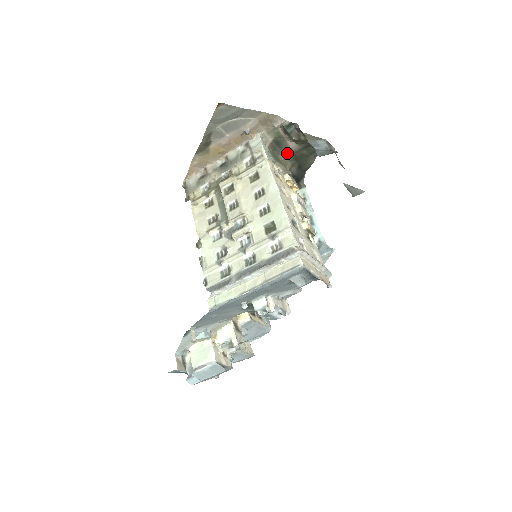
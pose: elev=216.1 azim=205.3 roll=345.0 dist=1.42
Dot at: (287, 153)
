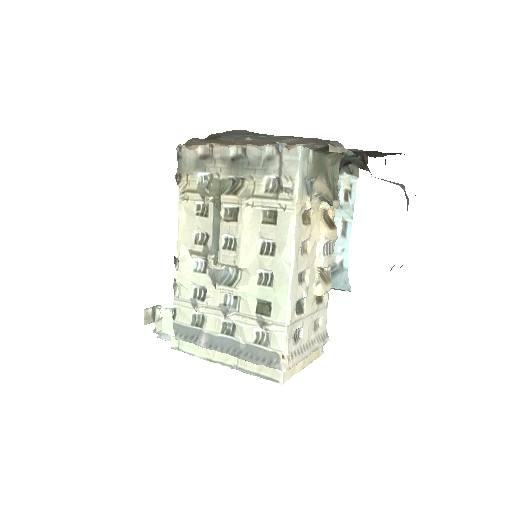
Dot at: occluded
